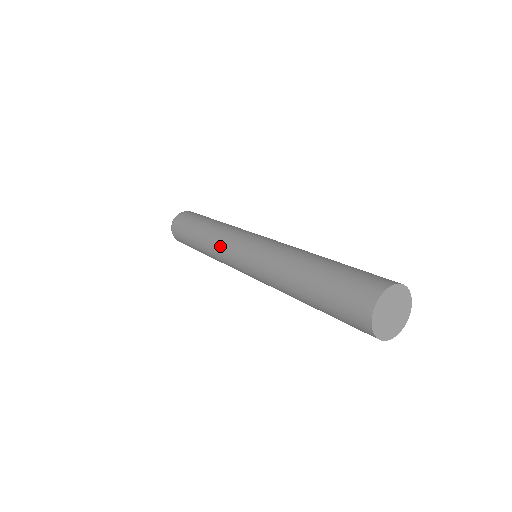
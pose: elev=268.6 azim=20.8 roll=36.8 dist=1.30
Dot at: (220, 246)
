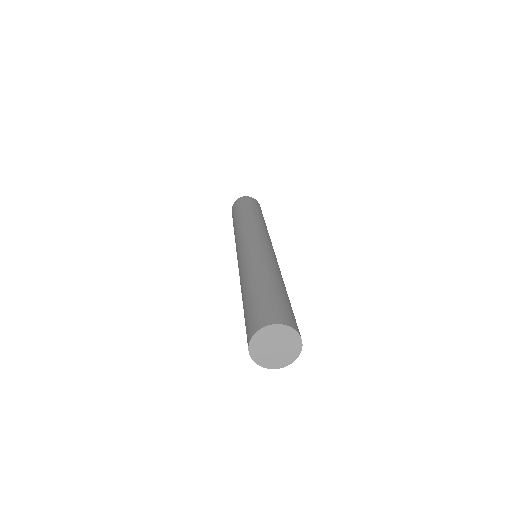
Dot at: occluded
